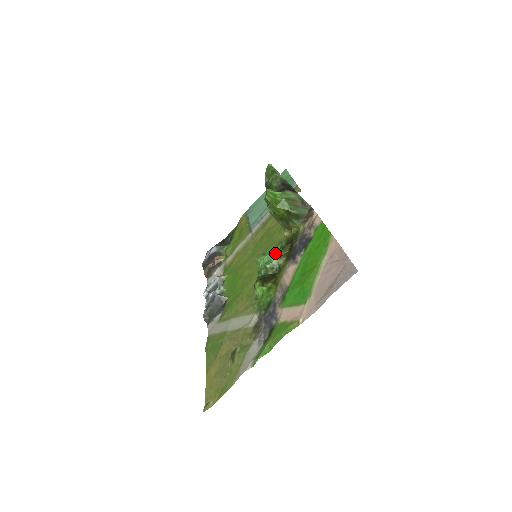
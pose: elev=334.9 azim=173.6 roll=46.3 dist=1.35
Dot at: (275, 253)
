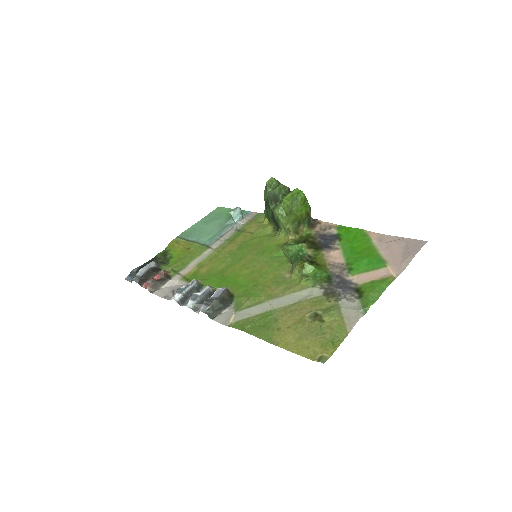
Dot at: (304, 244)
